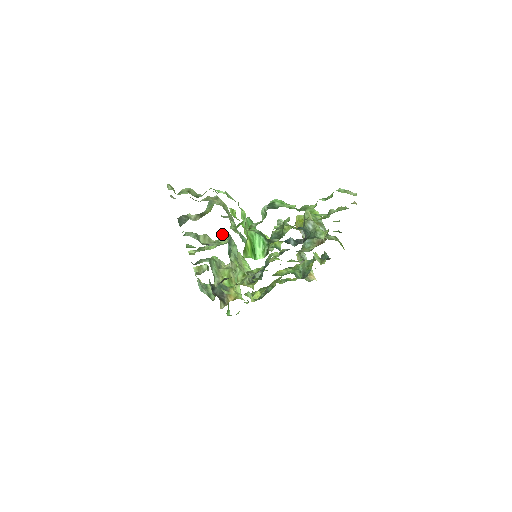
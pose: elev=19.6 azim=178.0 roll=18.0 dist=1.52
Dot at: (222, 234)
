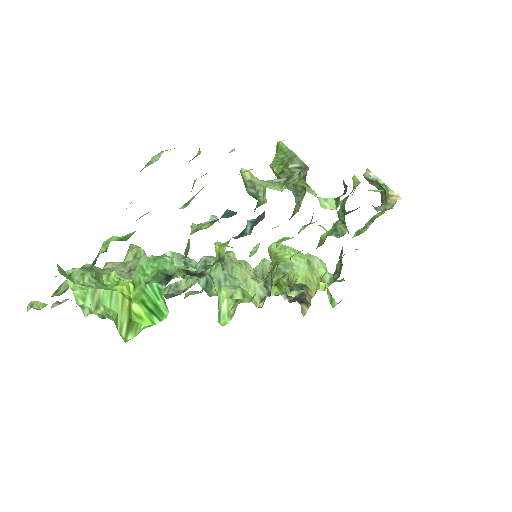
Dot at: occluded
